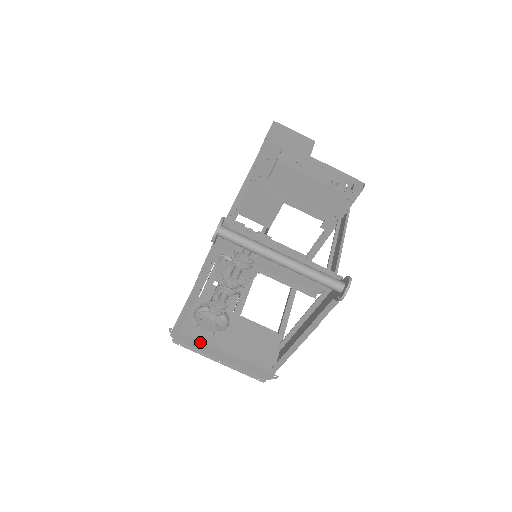
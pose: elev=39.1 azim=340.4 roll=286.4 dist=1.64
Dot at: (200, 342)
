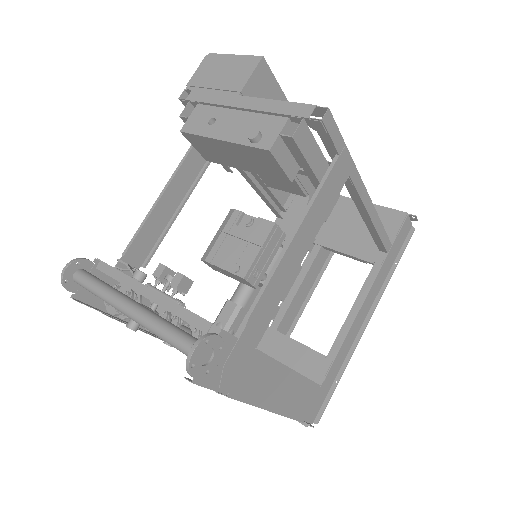
Dot at: occluded
